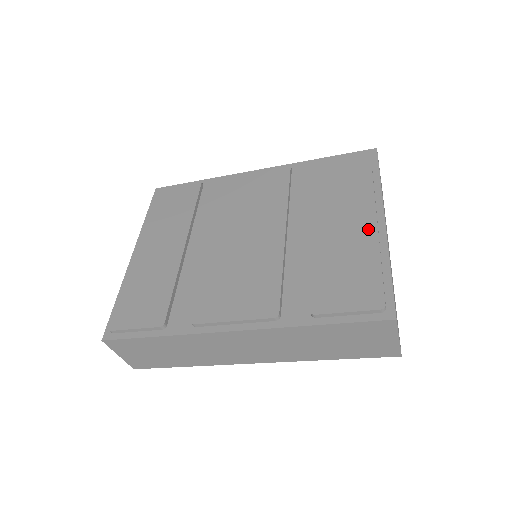
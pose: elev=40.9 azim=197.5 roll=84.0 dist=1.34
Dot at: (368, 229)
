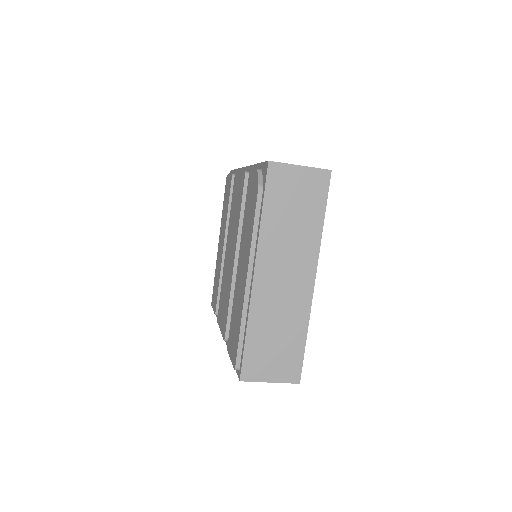
Dot at: (244, 285)
